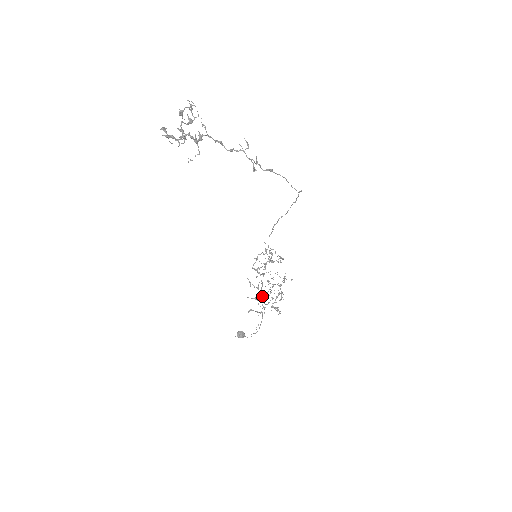
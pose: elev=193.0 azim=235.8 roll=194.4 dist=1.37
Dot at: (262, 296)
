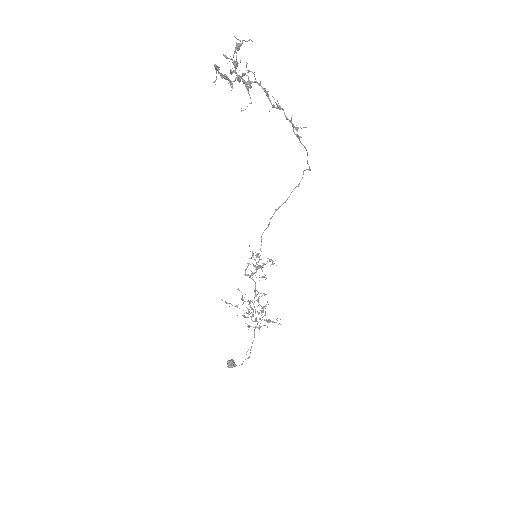
Dot at: (255, 309)
